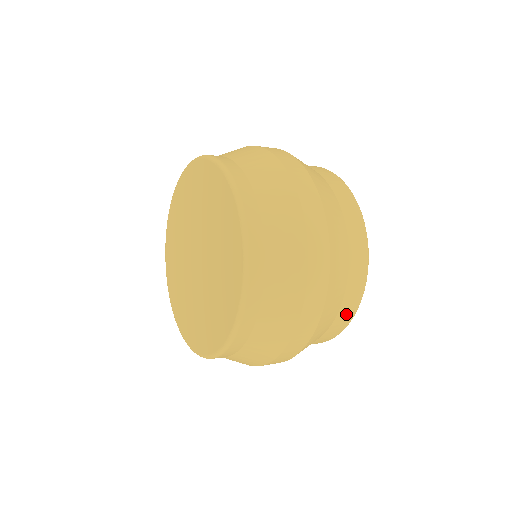
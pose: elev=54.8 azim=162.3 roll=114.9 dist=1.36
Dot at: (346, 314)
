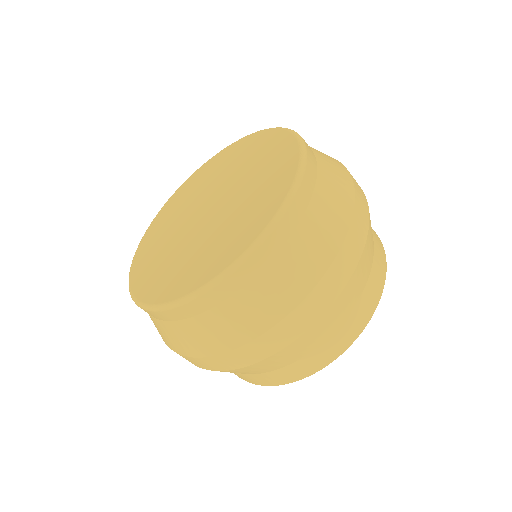
Dot at: (304, 368)
